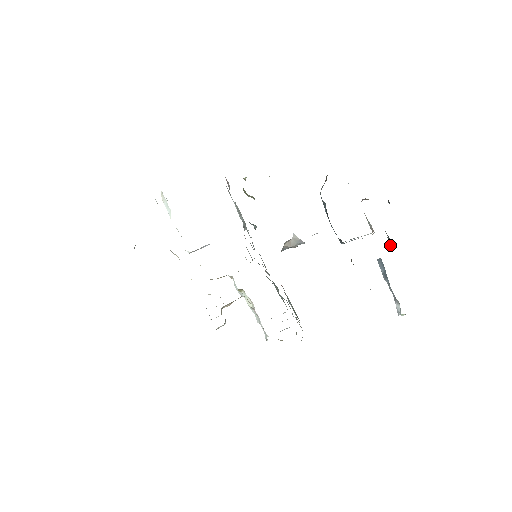
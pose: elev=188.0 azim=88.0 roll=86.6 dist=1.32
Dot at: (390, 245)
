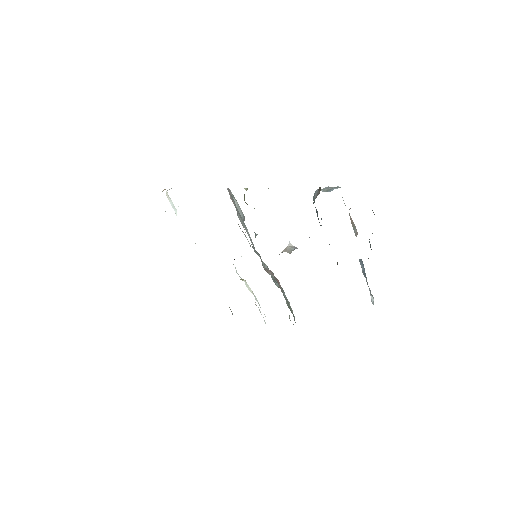
Dot at: occluded
